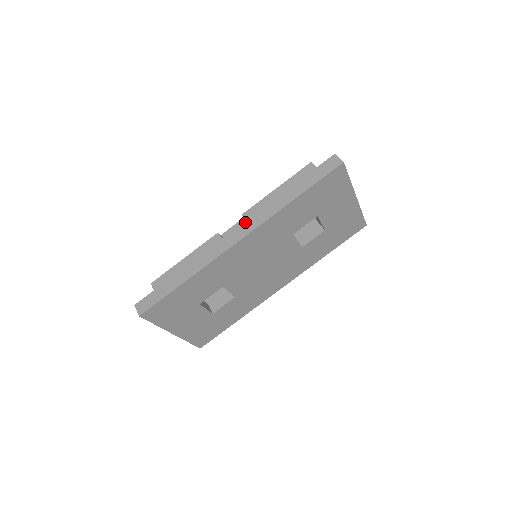
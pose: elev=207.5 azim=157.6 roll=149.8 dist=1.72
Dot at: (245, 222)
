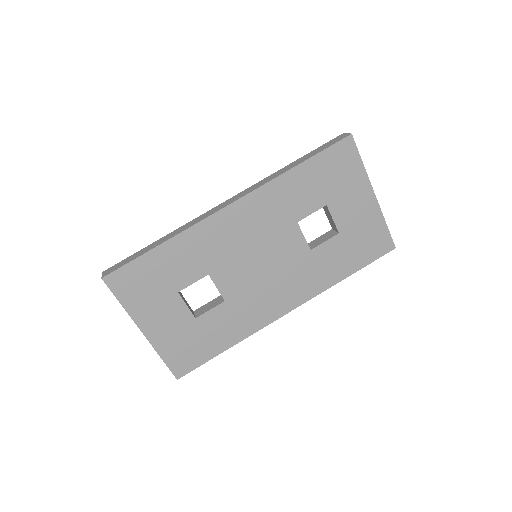
Dot at: (240, 192)
